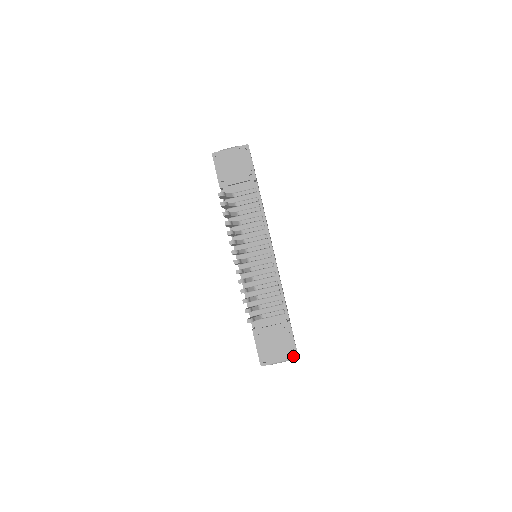
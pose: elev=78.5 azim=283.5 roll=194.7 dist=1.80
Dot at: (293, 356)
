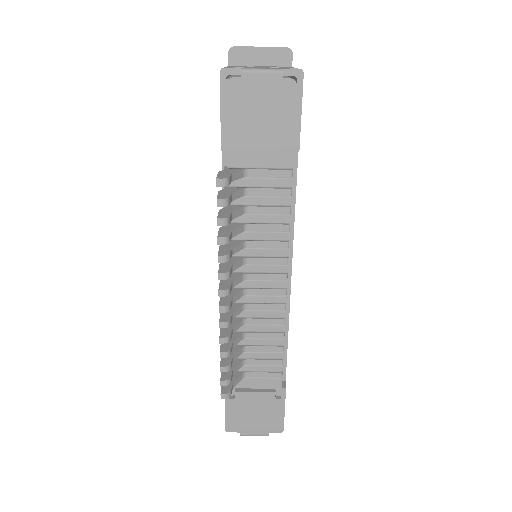
Dot at: (276, 429)
